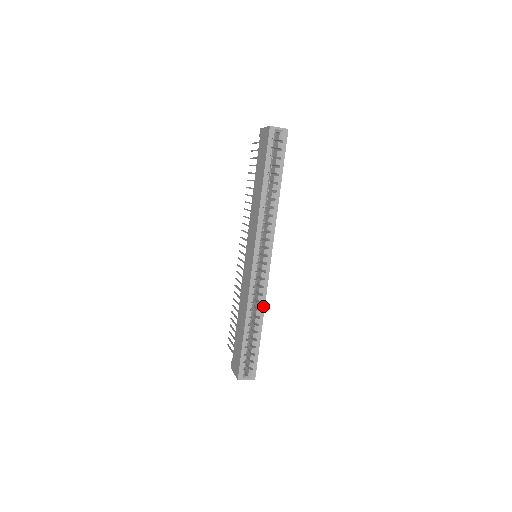
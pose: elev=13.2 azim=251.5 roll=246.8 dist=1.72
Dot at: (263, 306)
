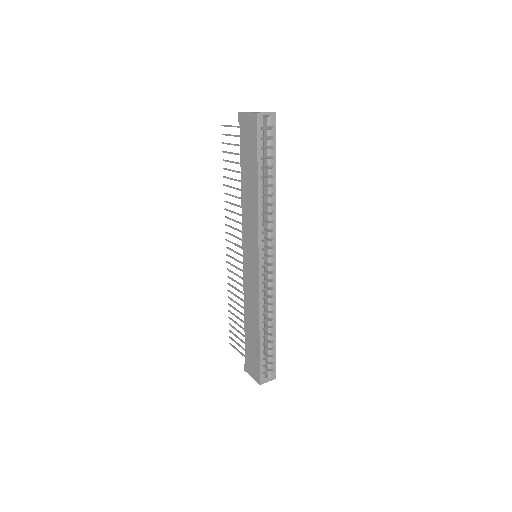
Dot at: (274, 307)
